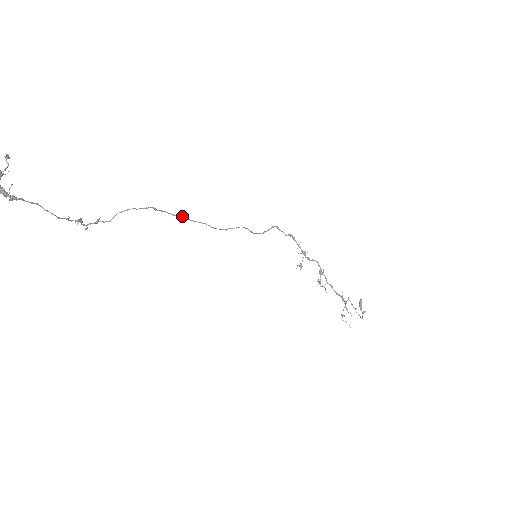
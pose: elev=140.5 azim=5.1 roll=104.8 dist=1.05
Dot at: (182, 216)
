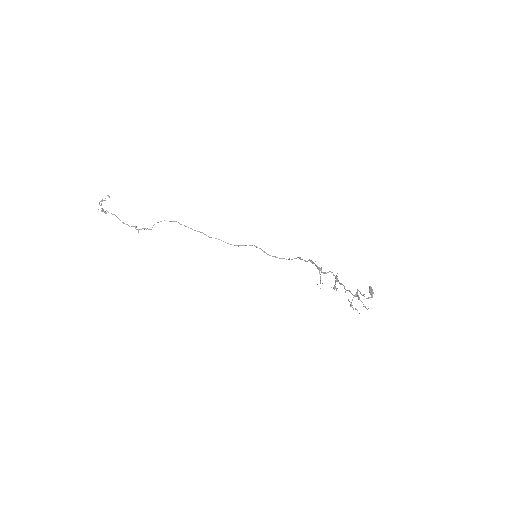
Dot at: (201, 232)
